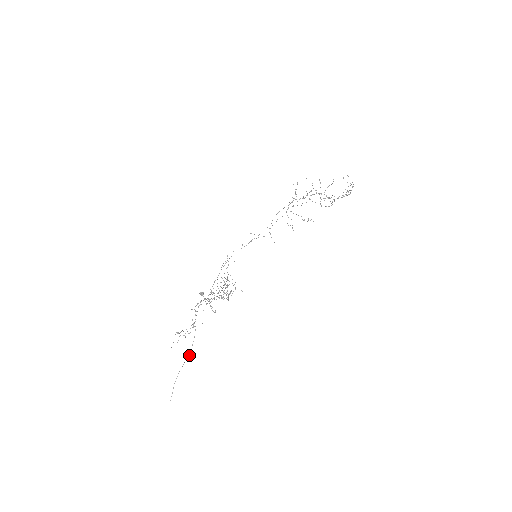
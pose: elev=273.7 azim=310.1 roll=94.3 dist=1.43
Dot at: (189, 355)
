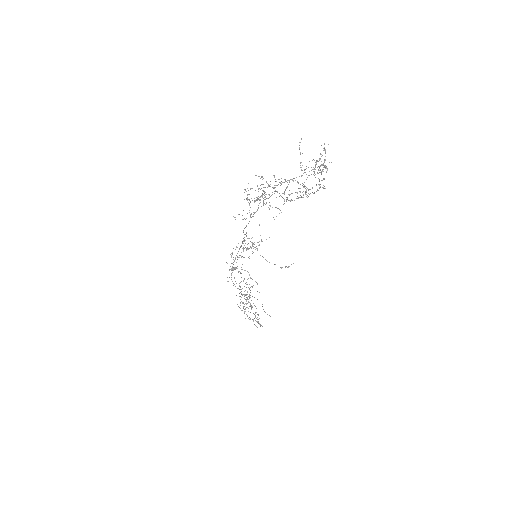
Dot at: occluded
